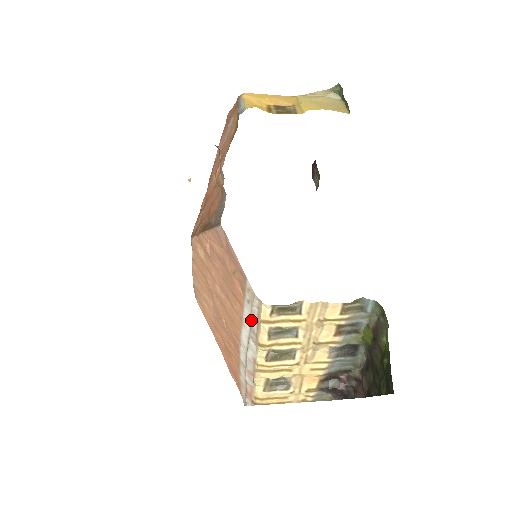
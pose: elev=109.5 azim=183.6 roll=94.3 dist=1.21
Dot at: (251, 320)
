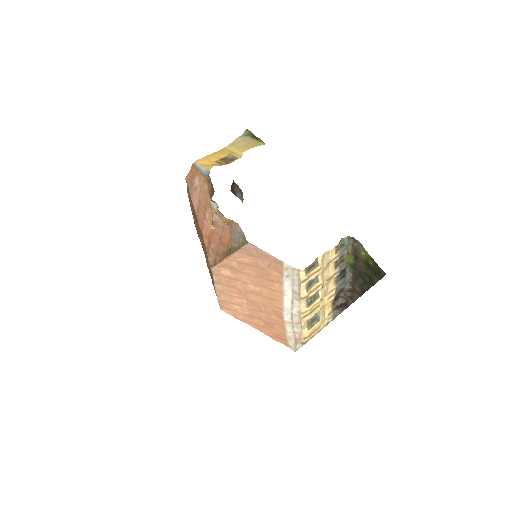
Dot at: (293, 287)
